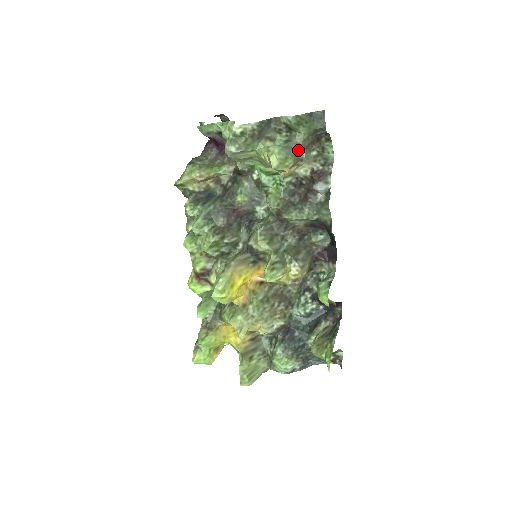
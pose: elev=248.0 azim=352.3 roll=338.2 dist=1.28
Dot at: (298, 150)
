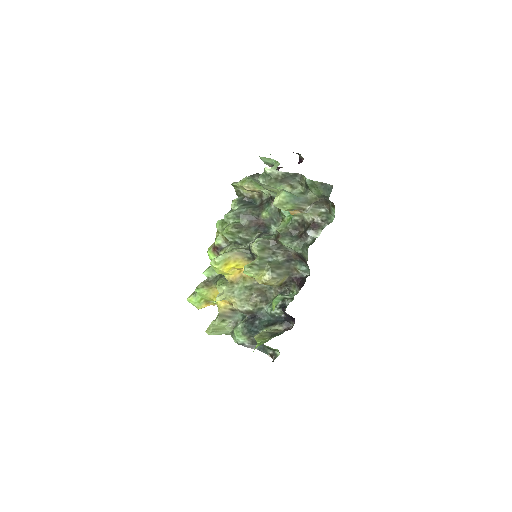
Dot at: (303, 202)
